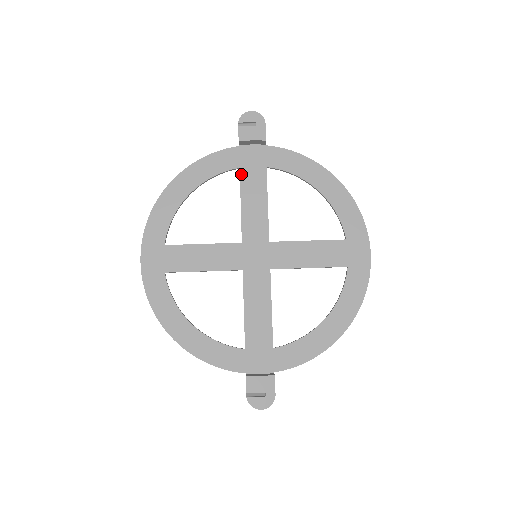
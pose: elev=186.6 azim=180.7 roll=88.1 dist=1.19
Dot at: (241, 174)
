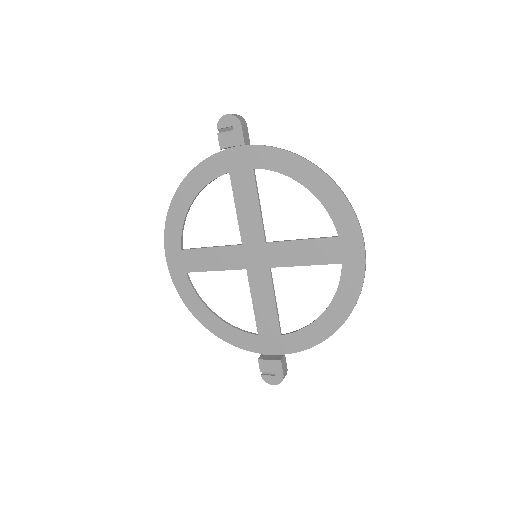
Dot at: (231, 178)
